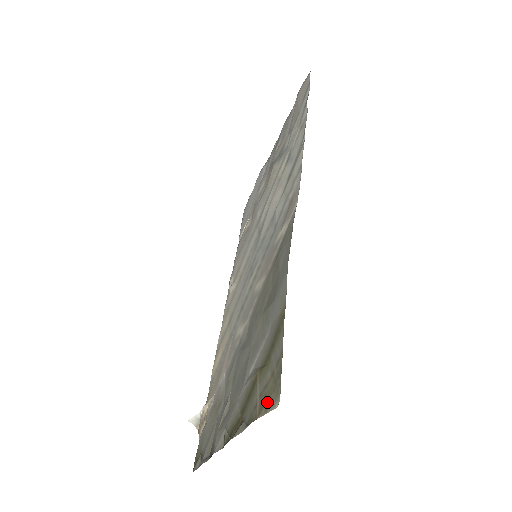
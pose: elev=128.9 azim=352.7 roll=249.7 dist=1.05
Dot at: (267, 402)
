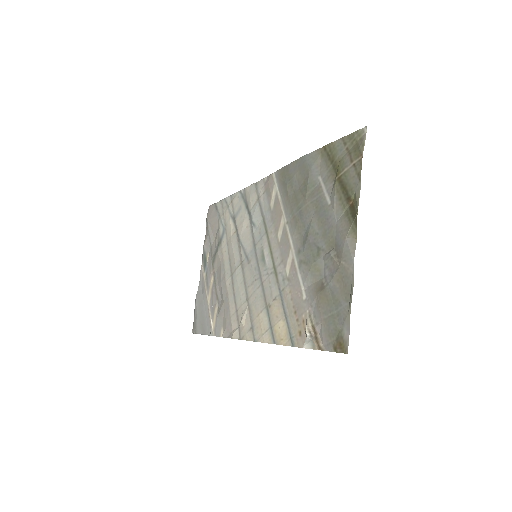
Dot at: (359, 145)
